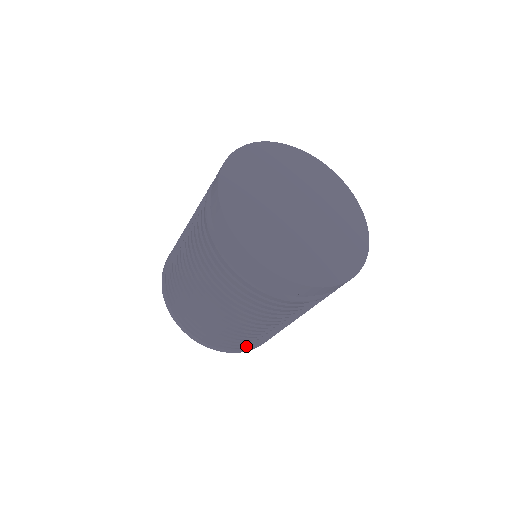
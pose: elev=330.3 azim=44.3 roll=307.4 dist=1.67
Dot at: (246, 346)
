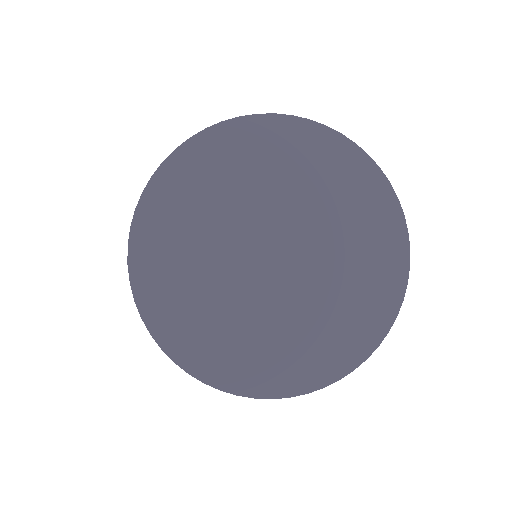
Dot at: occluded
